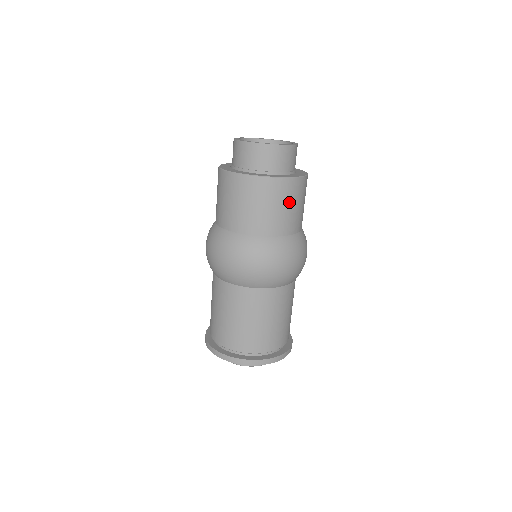
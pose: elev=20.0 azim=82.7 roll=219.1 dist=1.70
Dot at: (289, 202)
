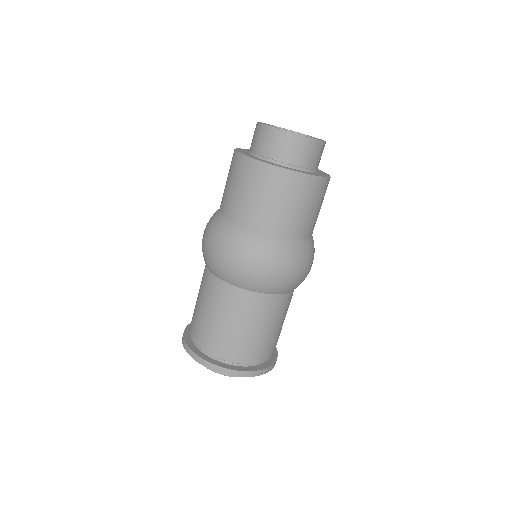
Dot at: (303, 202)
